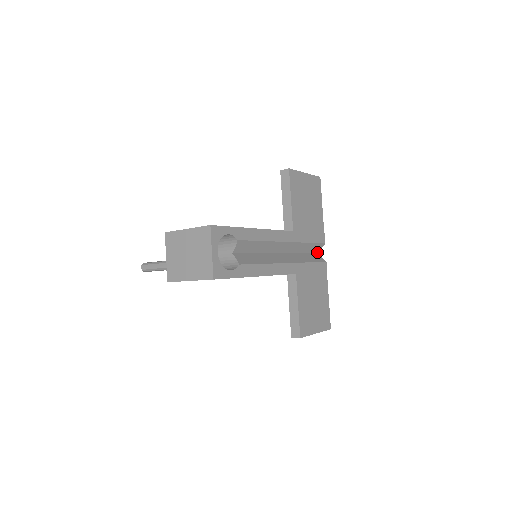
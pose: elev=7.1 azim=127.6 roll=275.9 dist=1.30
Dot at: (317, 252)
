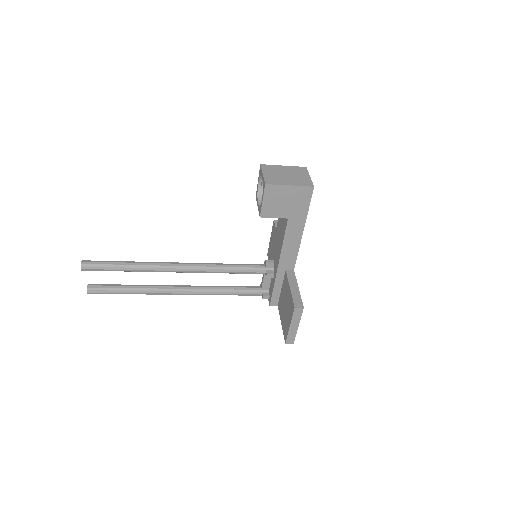
Dot at: occluded
